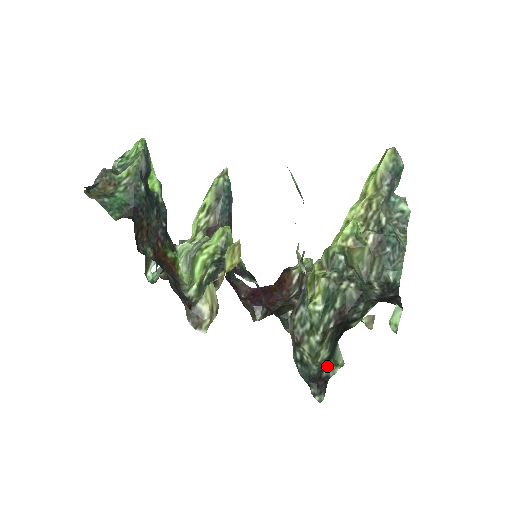
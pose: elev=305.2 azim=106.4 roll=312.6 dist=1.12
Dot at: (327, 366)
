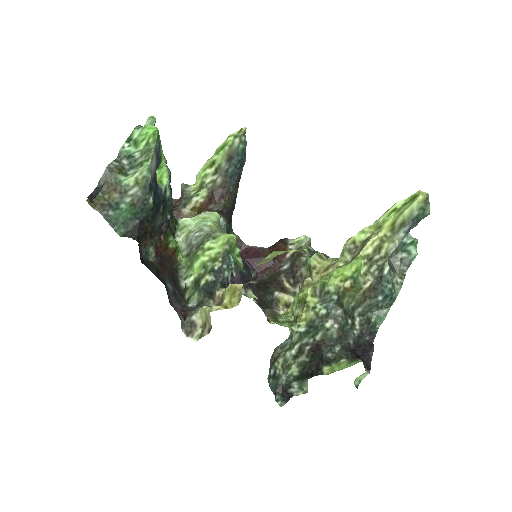
Dot at: (294, 386)
